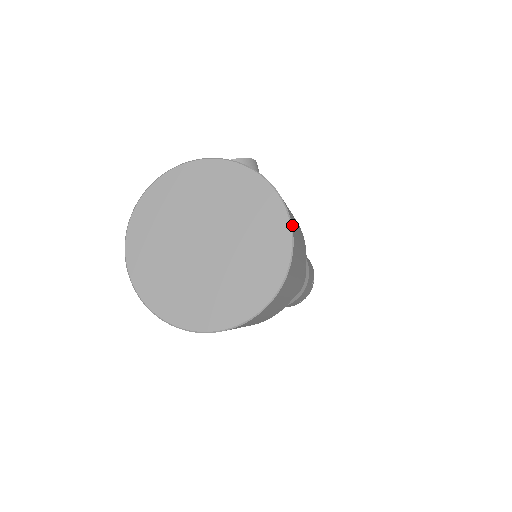
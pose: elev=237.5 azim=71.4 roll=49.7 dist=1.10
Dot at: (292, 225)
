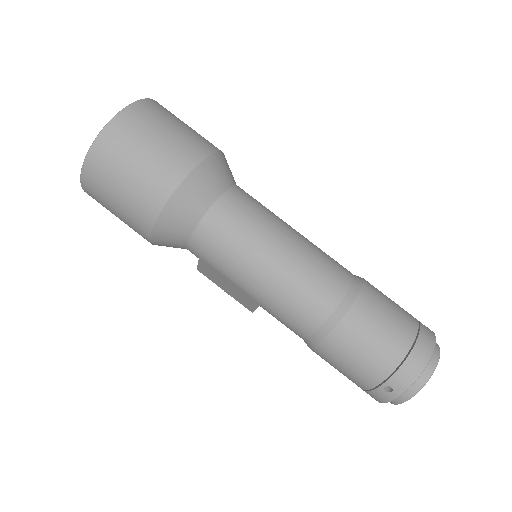
Dot at: occluded
